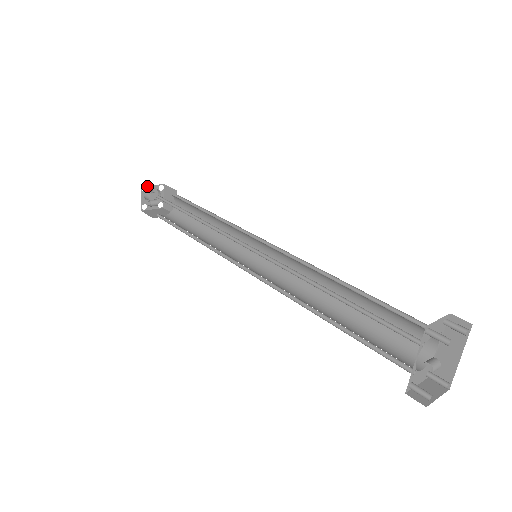
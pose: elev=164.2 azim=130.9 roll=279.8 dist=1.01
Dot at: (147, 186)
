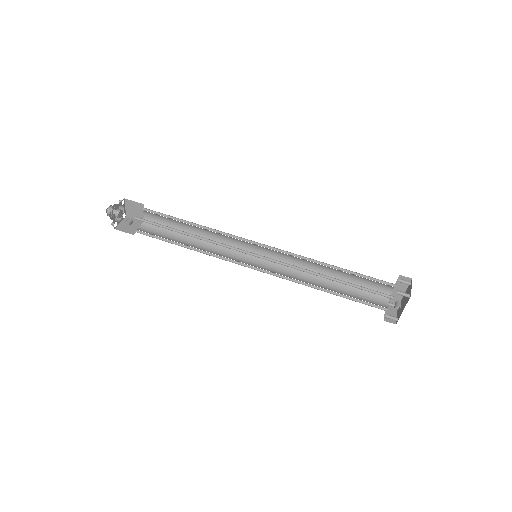
Dot at: (115, 208)
